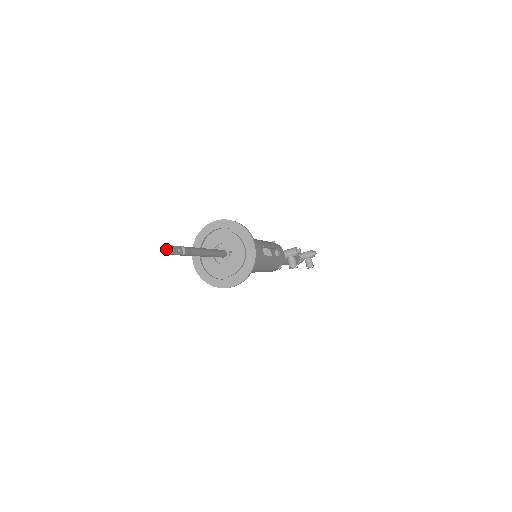
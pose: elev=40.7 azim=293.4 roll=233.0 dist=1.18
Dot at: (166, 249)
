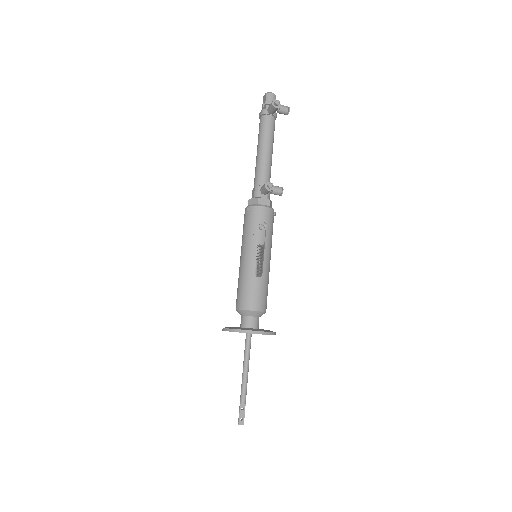
Dot at: occluded
